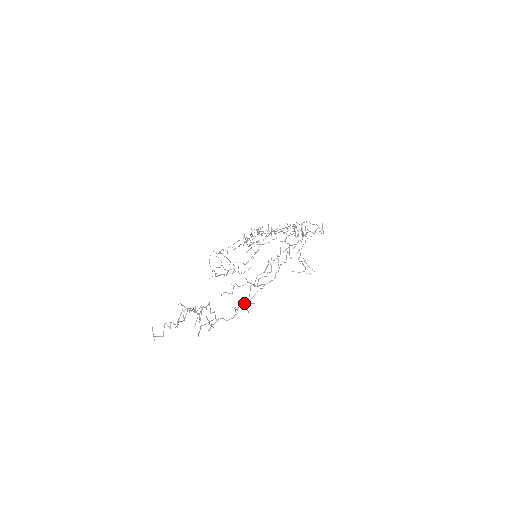
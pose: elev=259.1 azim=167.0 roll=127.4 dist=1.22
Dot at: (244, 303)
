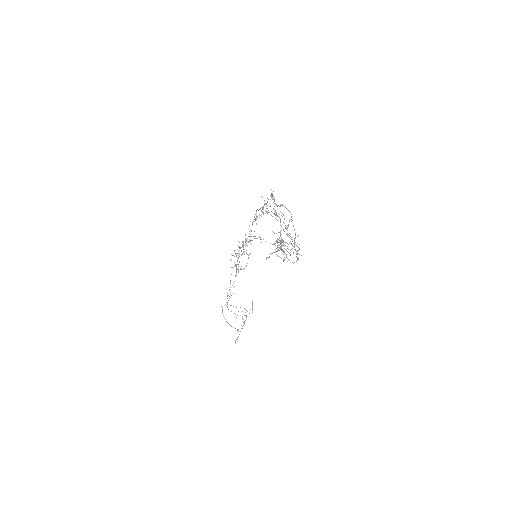
Dot at: occluded
